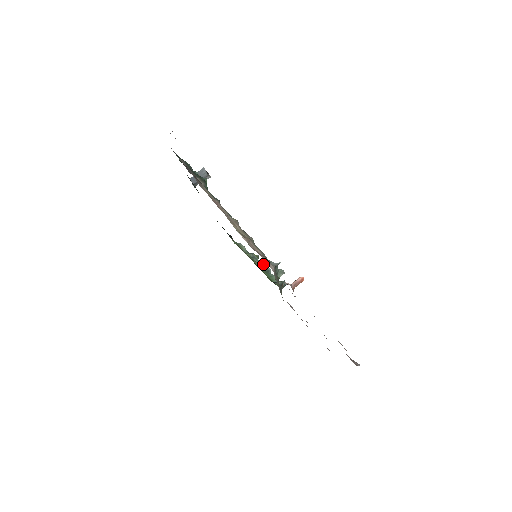
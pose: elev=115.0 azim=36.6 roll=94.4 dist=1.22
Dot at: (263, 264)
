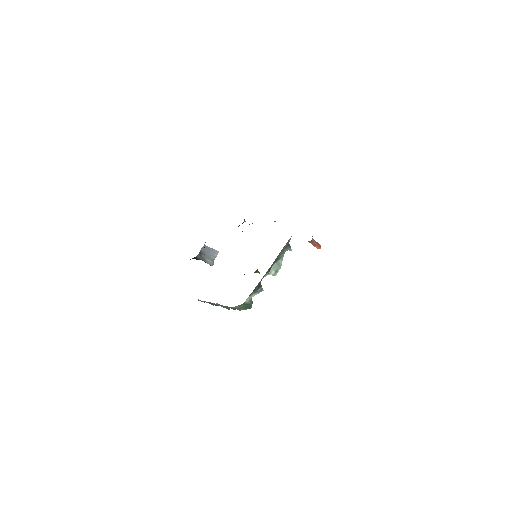
Dot at: occluded
